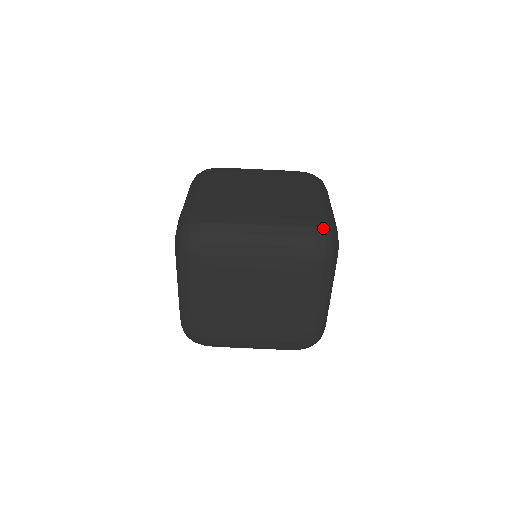
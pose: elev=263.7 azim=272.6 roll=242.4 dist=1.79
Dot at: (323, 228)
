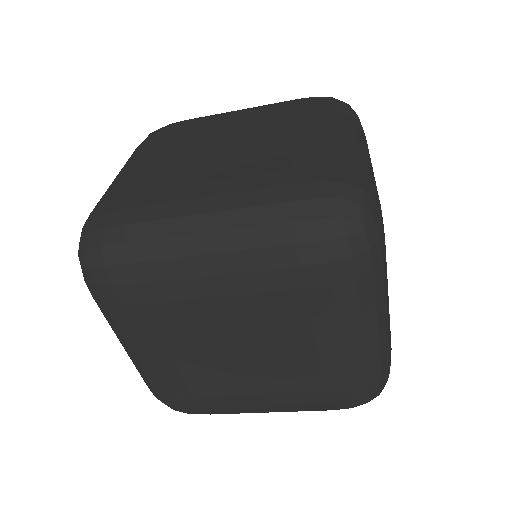
Dot at: occluded
